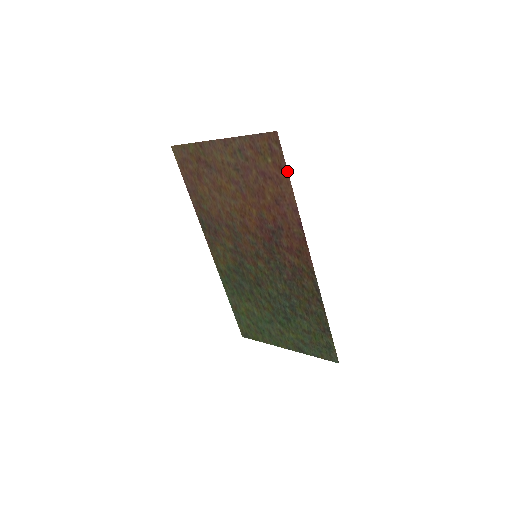
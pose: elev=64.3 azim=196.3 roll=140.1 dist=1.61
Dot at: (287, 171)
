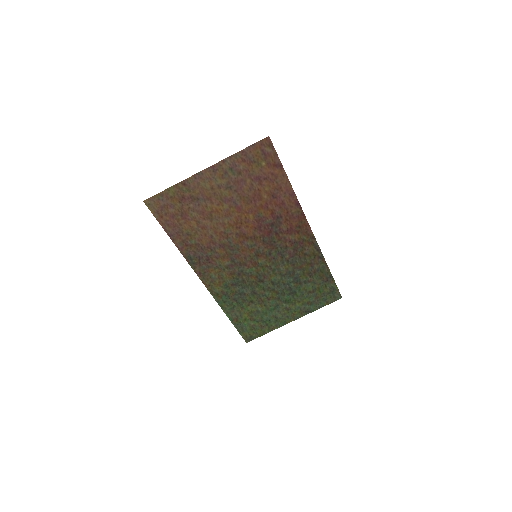
Dot at: (281, 165)
